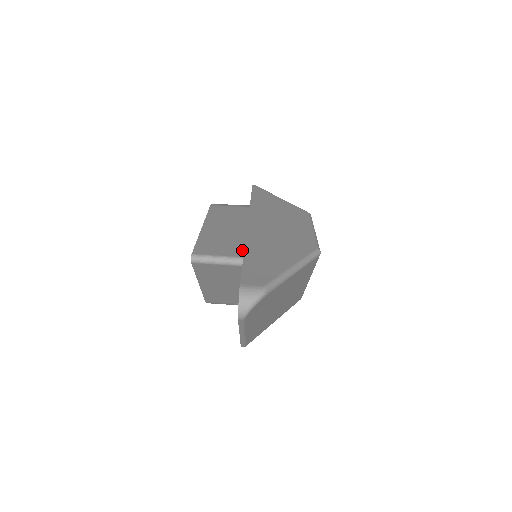
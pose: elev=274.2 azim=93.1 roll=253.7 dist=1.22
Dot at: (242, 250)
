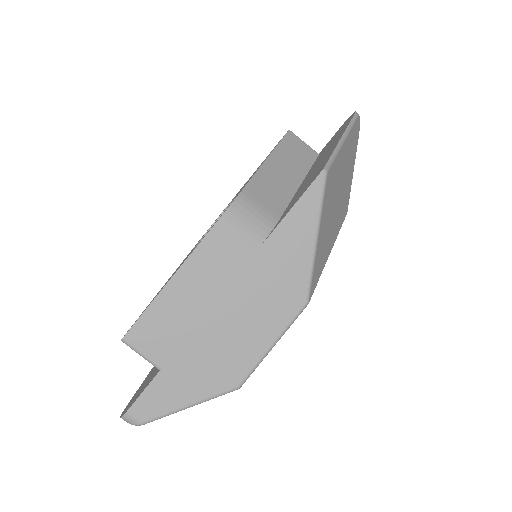
Dot at: (170, 355)
